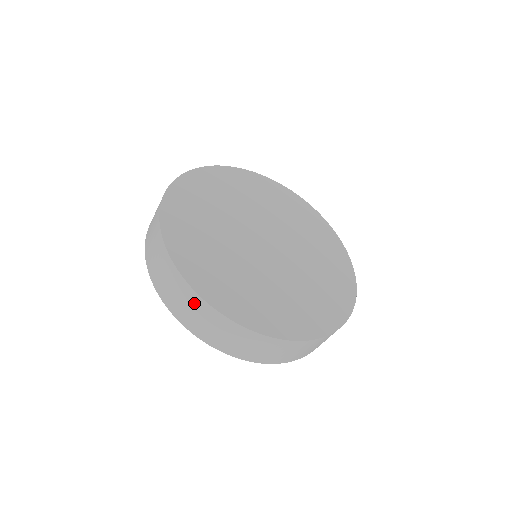
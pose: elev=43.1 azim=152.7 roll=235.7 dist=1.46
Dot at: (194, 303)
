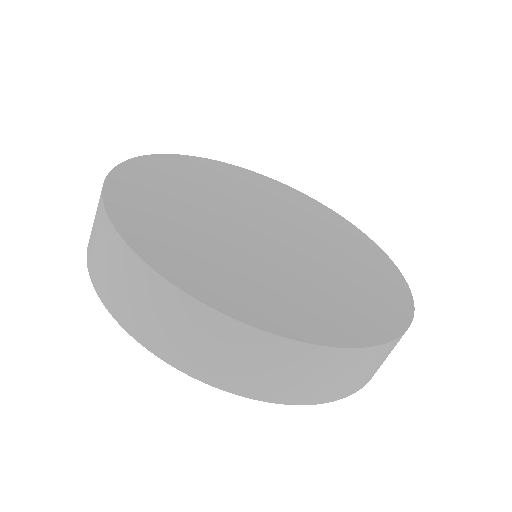
Dot at: (144, 285)
